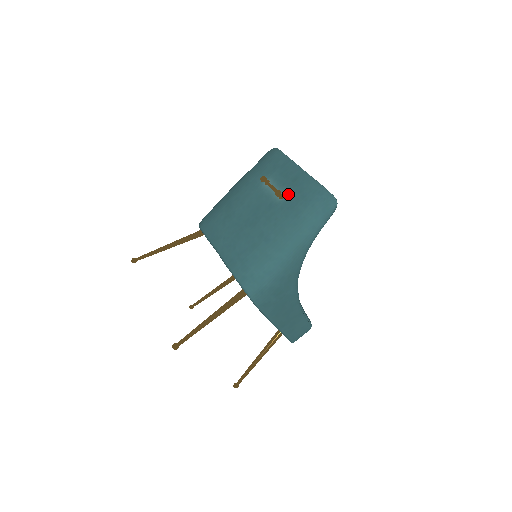
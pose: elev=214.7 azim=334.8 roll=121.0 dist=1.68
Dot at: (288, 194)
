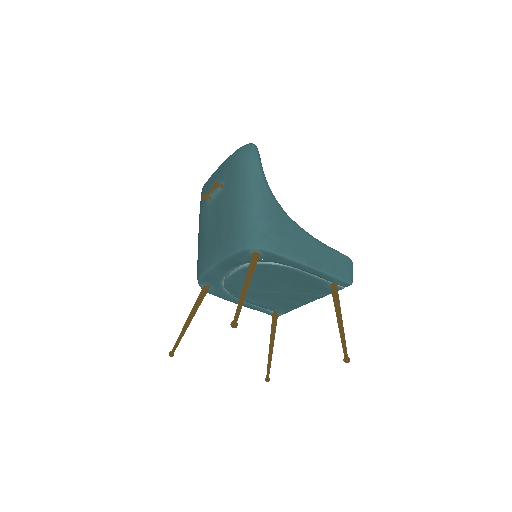
Dot at: (224, 179)
